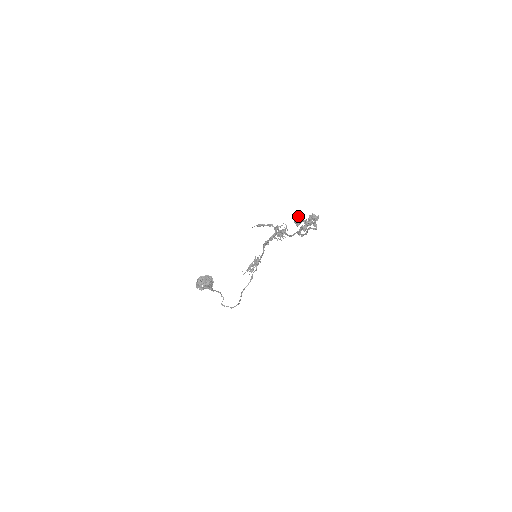
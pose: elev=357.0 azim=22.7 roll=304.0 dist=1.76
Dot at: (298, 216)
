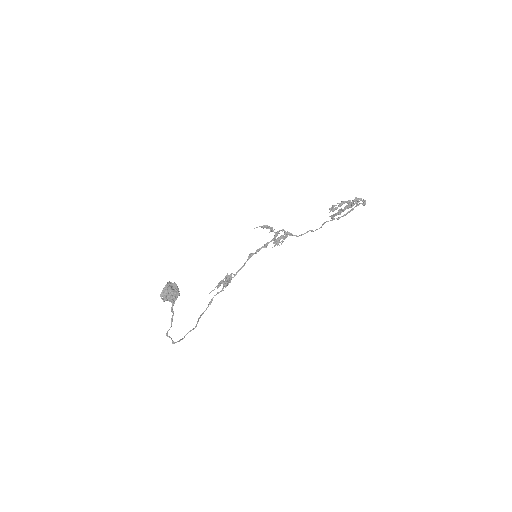
Dot at: (332, 205)
